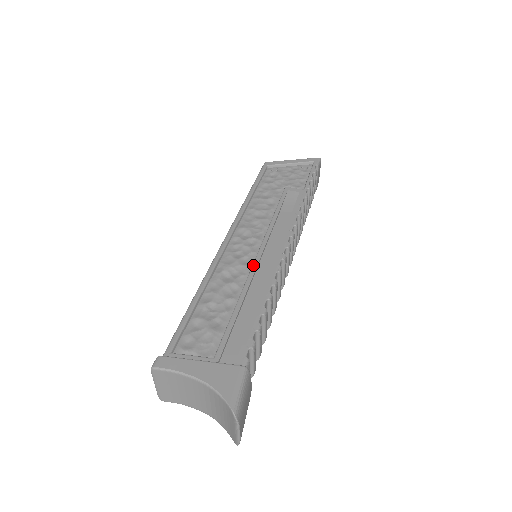
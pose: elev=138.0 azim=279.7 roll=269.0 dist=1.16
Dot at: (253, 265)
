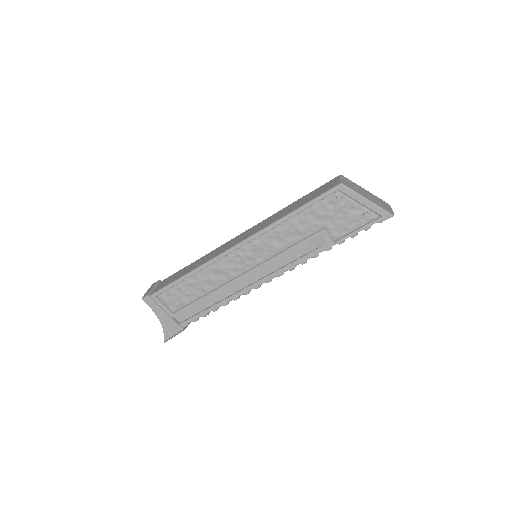
Dot at: (234, 280)
